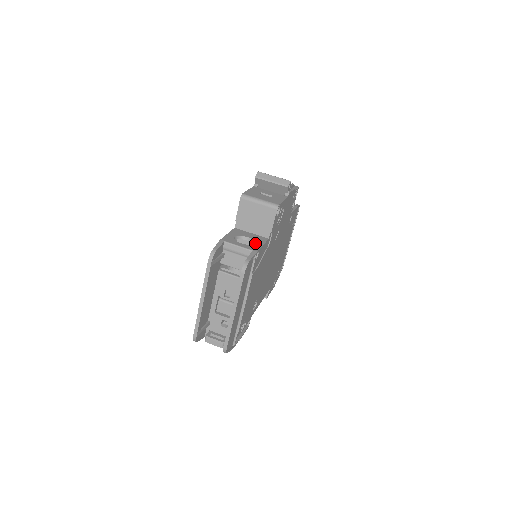
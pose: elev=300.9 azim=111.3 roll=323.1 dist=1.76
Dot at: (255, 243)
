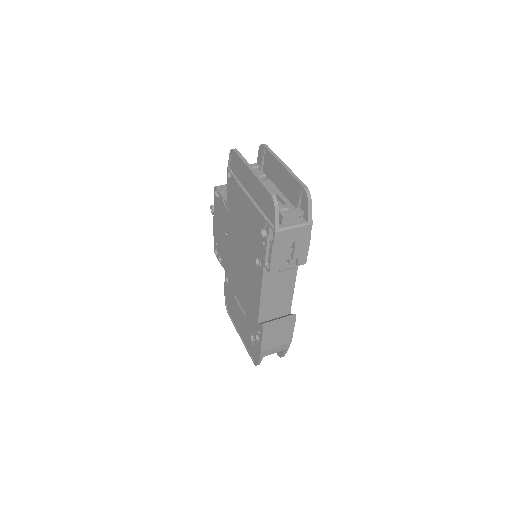
Dot at: occluded
